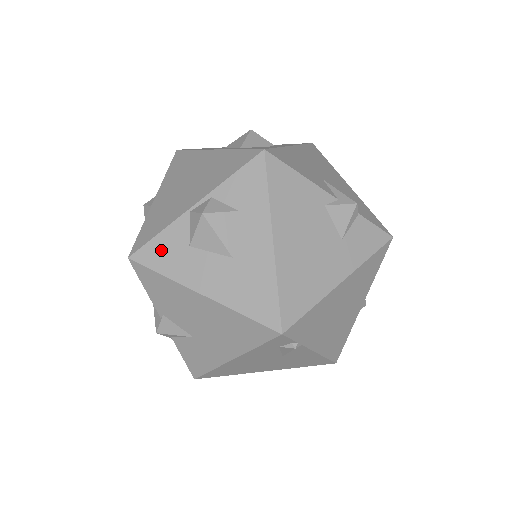
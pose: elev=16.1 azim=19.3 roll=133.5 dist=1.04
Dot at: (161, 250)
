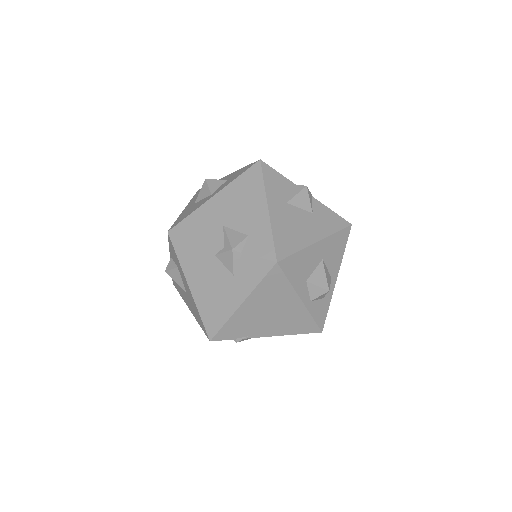
Dot at: (175, 282)
